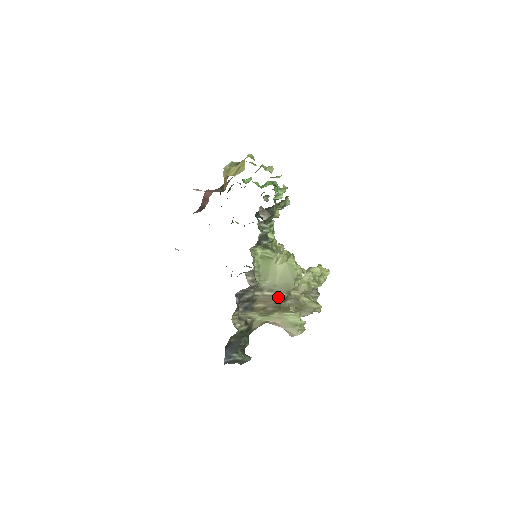
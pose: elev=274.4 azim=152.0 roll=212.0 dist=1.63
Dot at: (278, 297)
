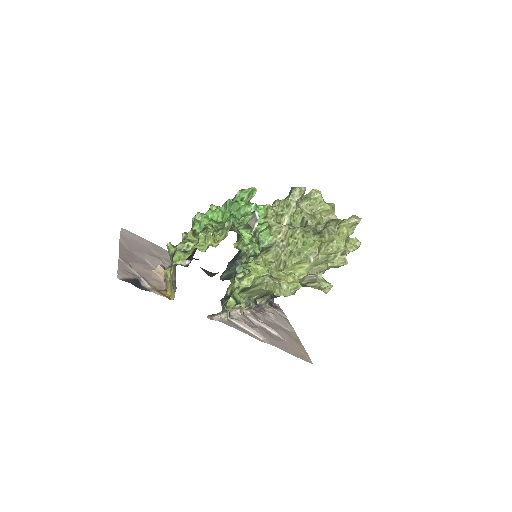
Dot at: occluded
